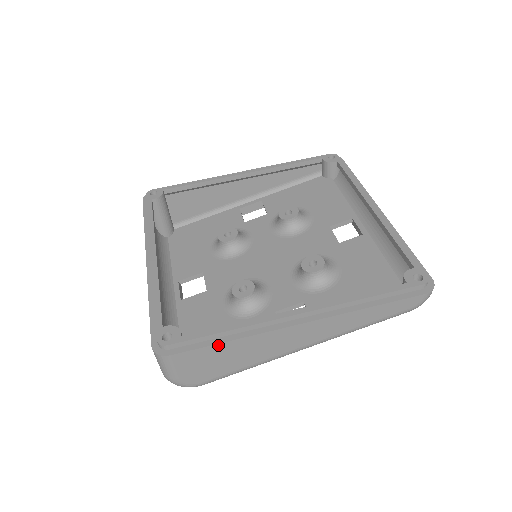
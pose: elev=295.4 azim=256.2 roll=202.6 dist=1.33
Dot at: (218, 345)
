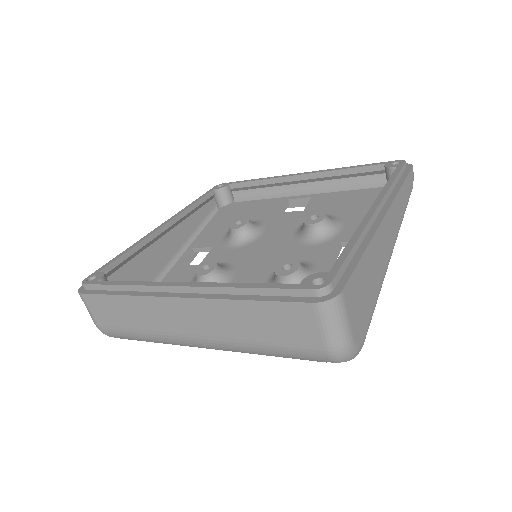
Dot at: (361, 261)
